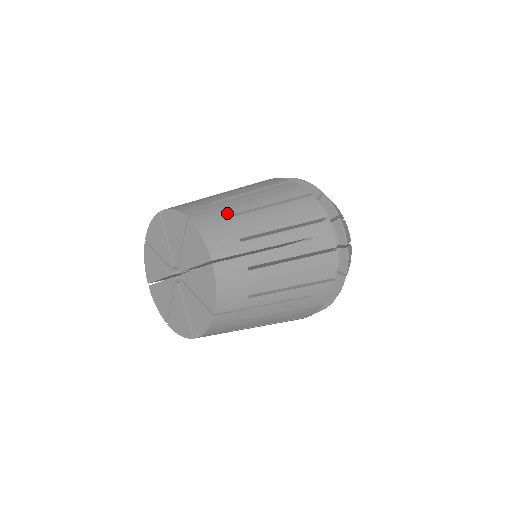
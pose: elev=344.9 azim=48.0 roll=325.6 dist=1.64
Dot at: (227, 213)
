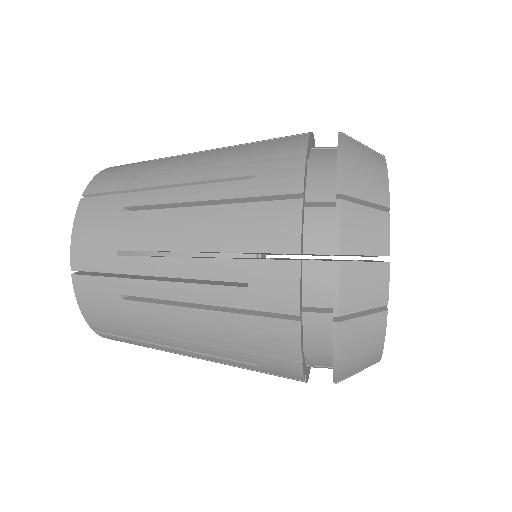
Dot at: (157, 159)
